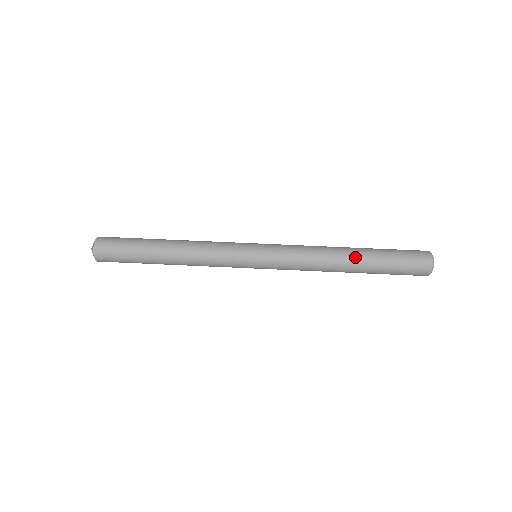
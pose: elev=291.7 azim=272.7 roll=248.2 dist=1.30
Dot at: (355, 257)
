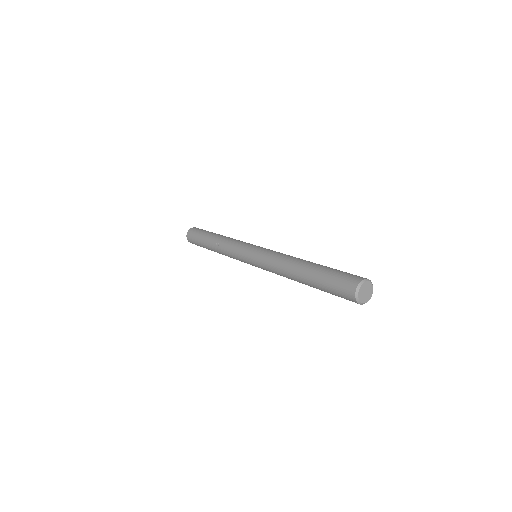
Dot at: occluded
